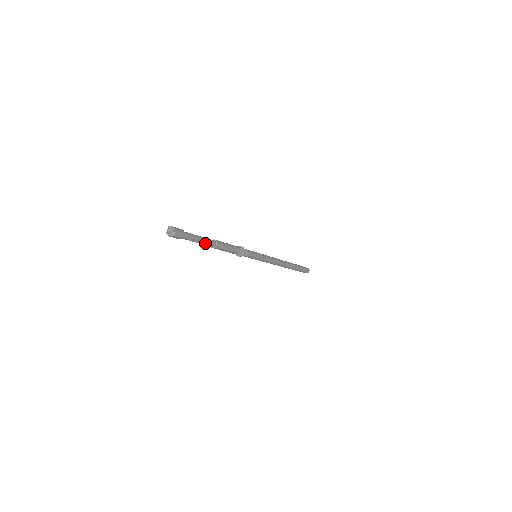
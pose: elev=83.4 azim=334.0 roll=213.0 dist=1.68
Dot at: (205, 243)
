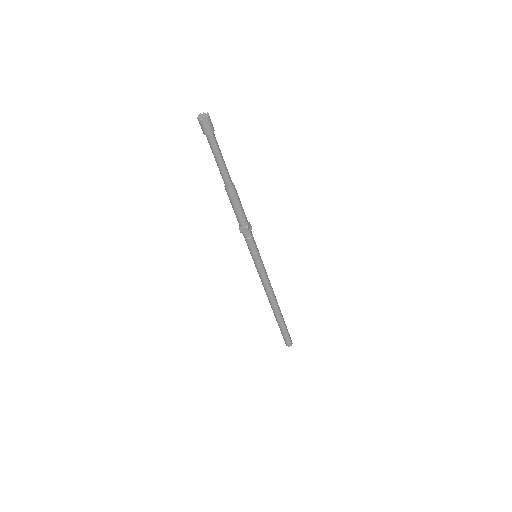
Dot at: (226, 170)
